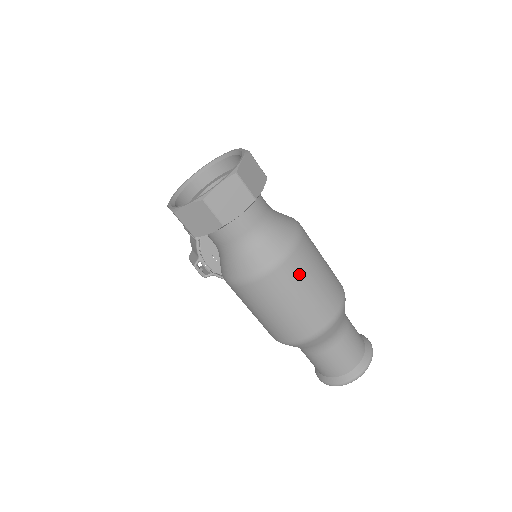
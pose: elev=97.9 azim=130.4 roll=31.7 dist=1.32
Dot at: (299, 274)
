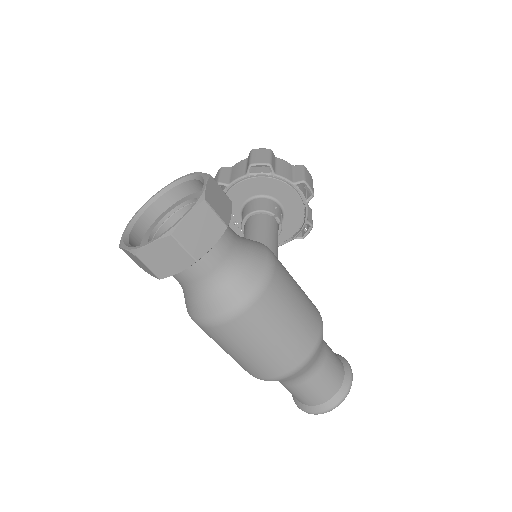
Dot at: (249, 332)
